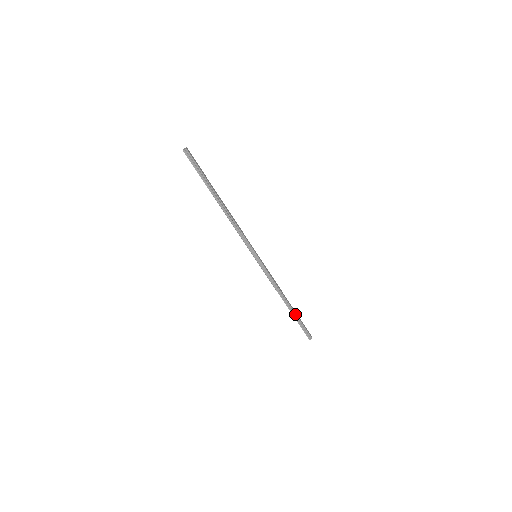
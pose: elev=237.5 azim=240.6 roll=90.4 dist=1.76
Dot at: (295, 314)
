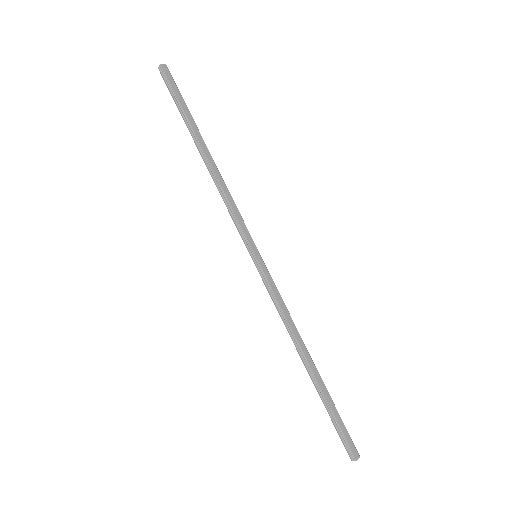
Dot at: (321, 392)
